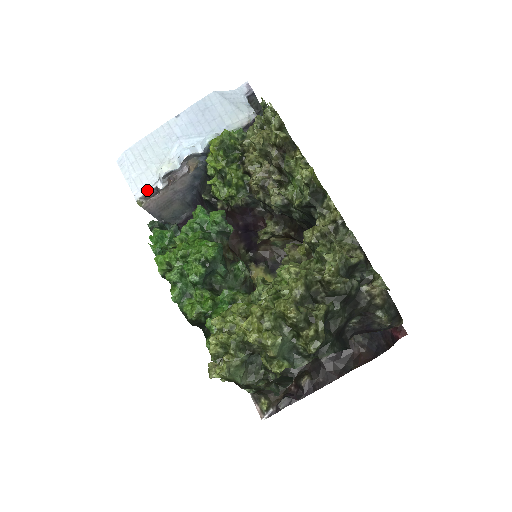
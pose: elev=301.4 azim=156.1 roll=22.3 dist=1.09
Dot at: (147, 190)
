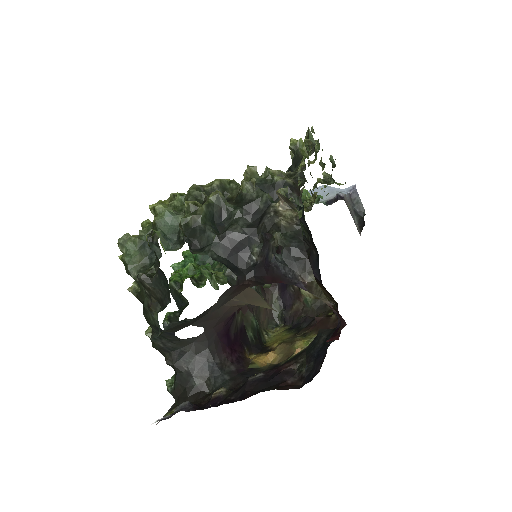
Dot at: occluded
